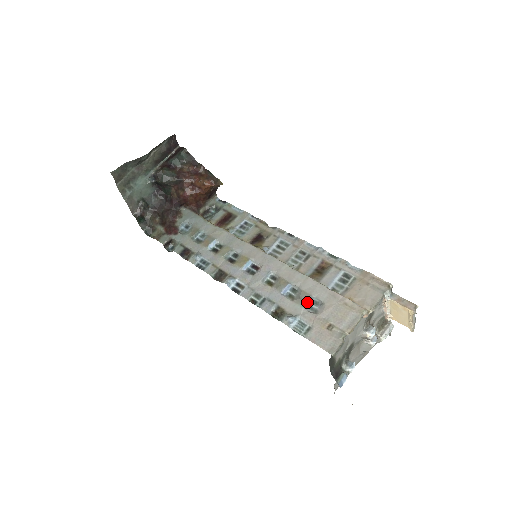
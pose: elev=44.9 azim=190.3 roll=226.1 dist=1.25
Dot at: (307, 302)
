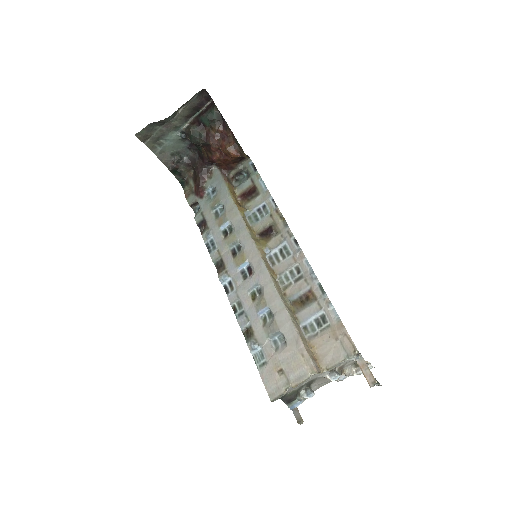
Dot at: (273, 335)
